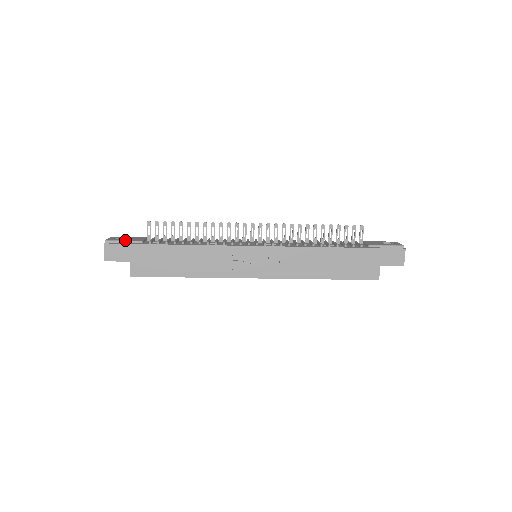
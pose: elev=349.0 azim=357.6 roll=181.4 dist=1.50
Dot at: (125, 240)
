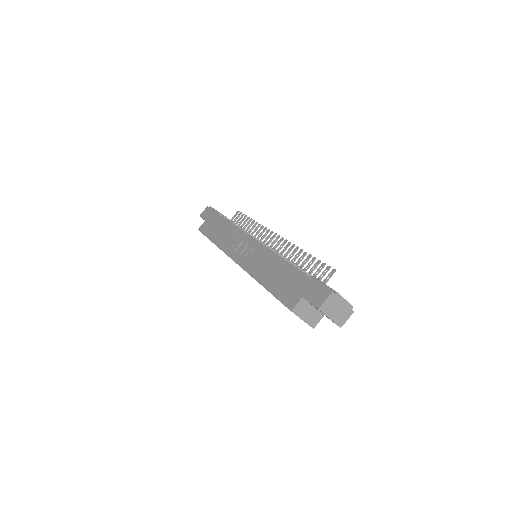
Dot at: (216, 210)
